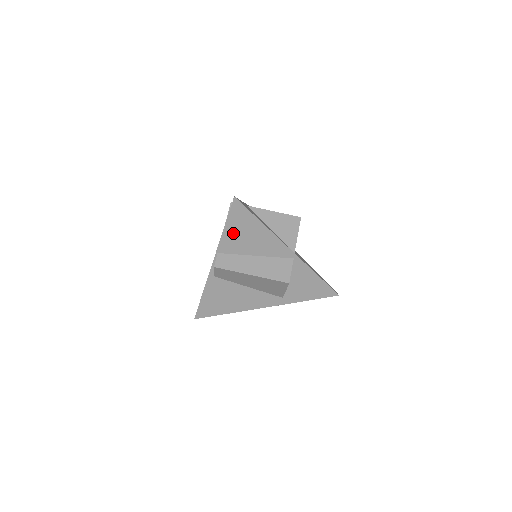
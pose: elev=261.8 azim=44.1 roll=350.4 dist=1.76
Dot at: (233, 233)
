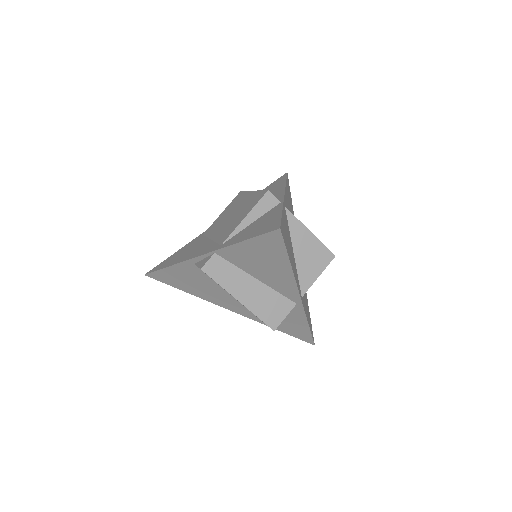
Dot at: (248, 251)
